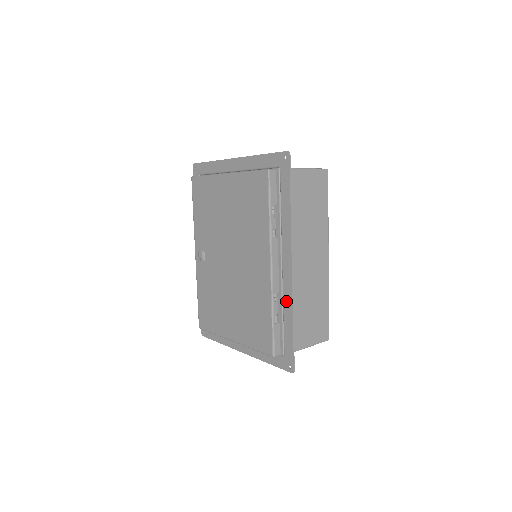
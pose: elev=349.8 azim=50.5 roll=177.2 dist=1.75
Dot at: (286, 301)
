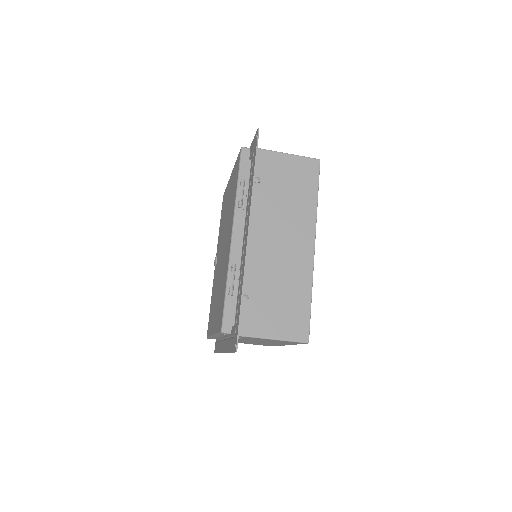
Dot at: (242, 272)
